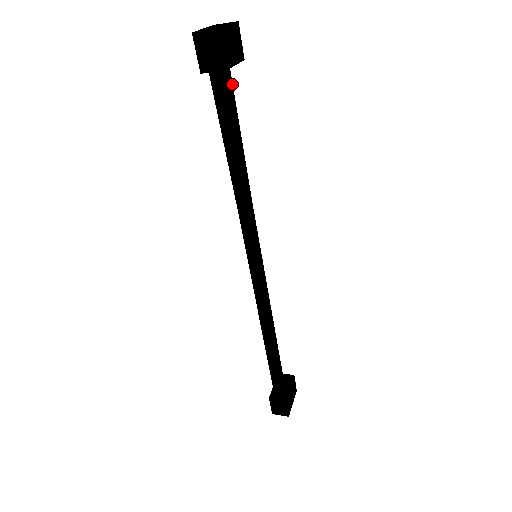
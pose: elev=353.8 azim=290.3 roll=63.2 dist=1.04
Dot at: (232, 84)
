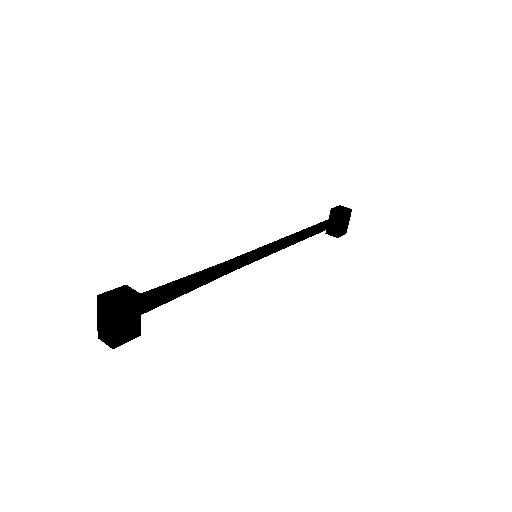
Dot at: (149, 300)
